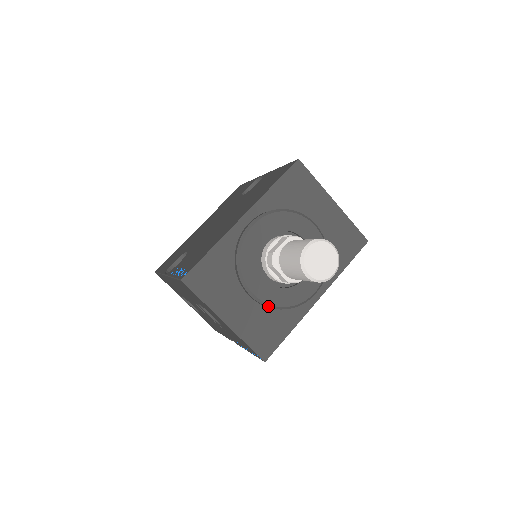
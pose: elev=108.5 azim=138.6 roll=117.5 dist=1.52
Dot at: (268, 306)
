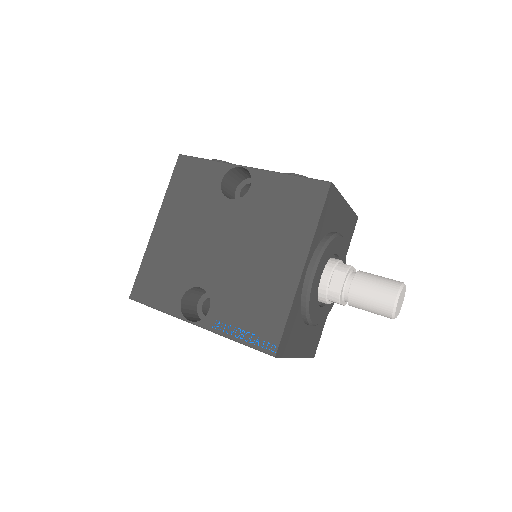
Dot at: occluded
